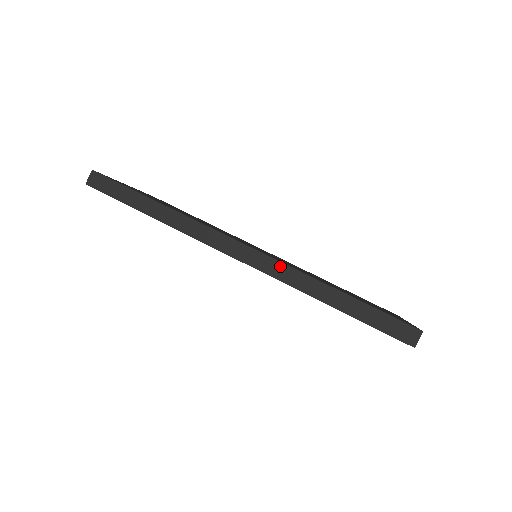
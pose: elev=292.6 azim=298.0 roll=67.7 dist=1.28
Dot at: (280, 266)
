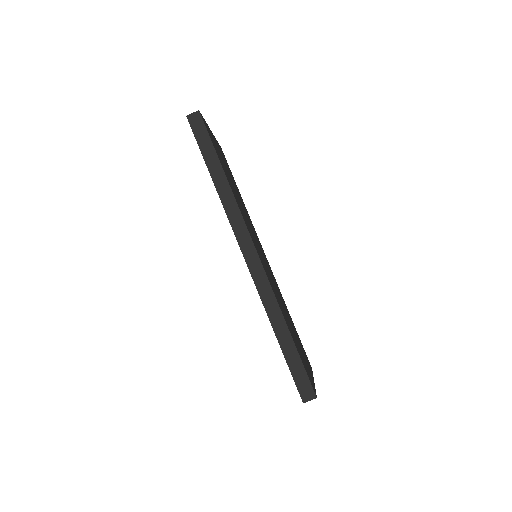
Dot at: (266, 283)
